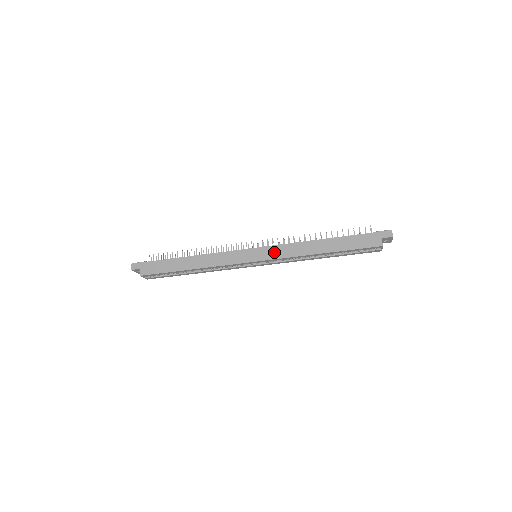
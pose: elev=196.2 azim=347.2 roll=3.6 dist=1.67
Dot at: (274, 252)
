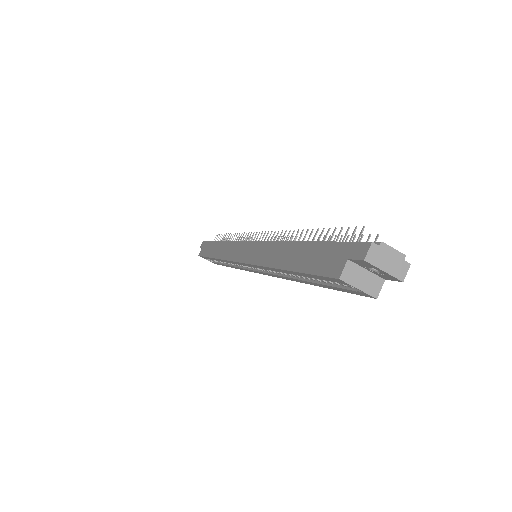
Dot at: (253, 252)
